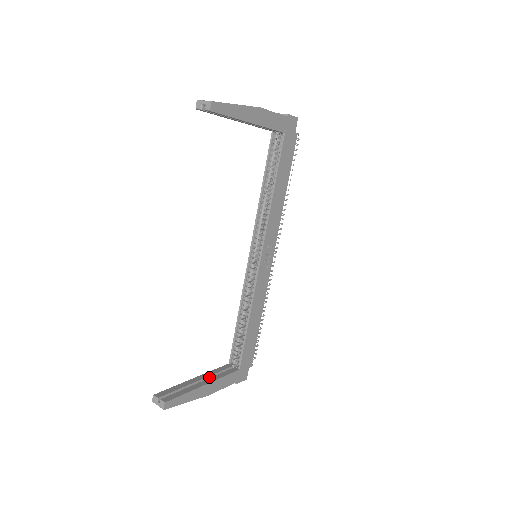
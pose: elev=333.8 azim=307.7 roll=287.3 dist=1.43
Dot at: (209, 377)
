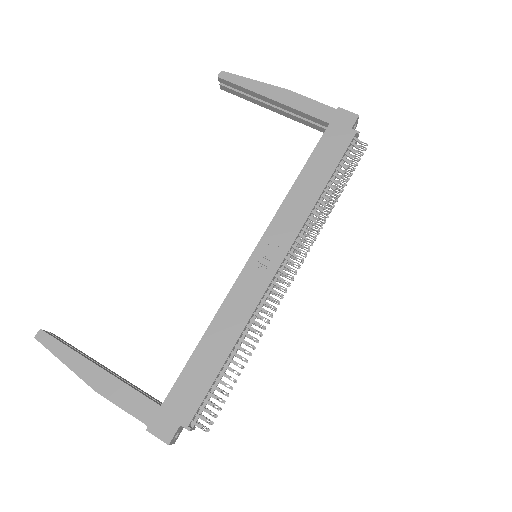
Dot at: occluded
